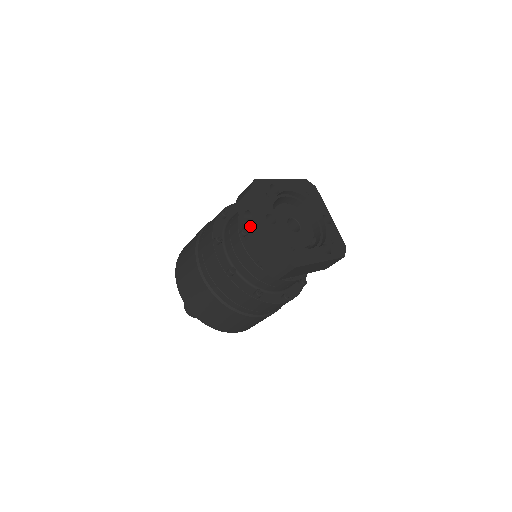
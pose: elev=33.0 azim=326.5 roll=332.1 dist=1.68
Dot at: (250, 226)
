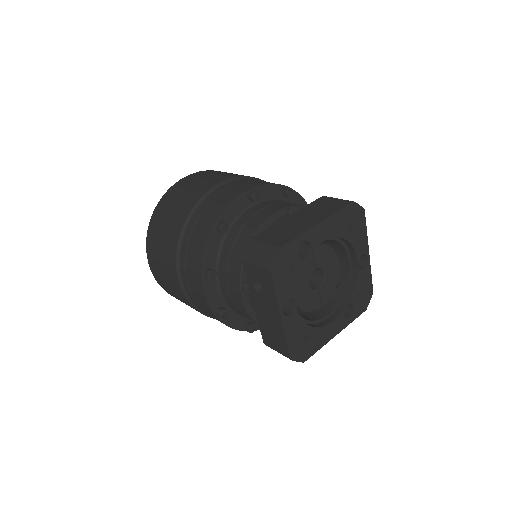
Dot at: (258, 298)
